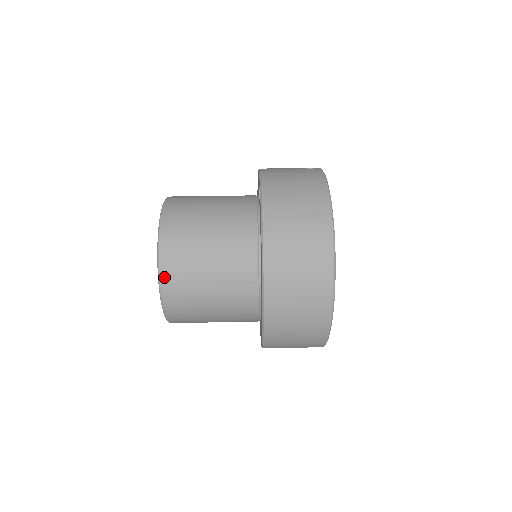
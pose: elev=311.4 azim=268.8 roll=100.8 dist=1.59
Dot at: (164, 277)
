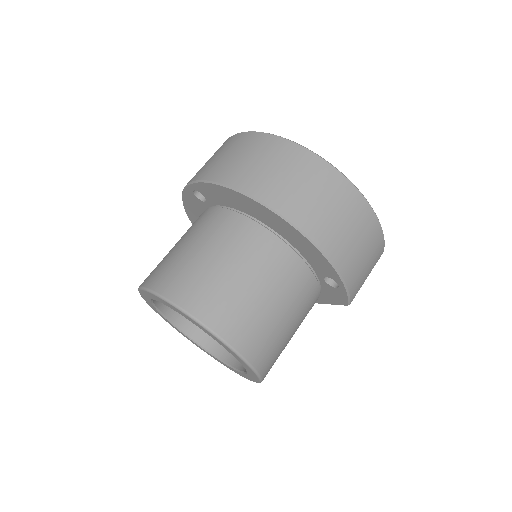
Dot at: (203, 317)
